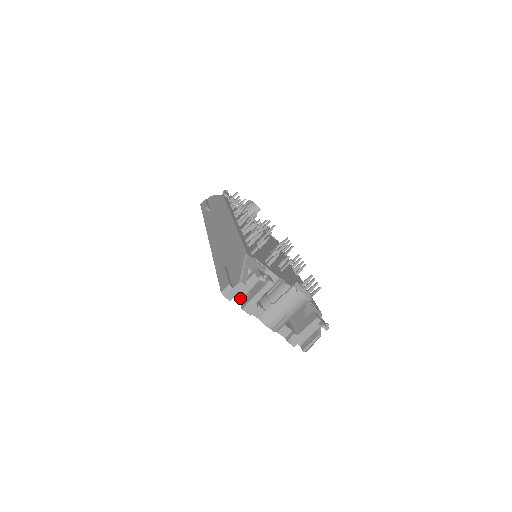
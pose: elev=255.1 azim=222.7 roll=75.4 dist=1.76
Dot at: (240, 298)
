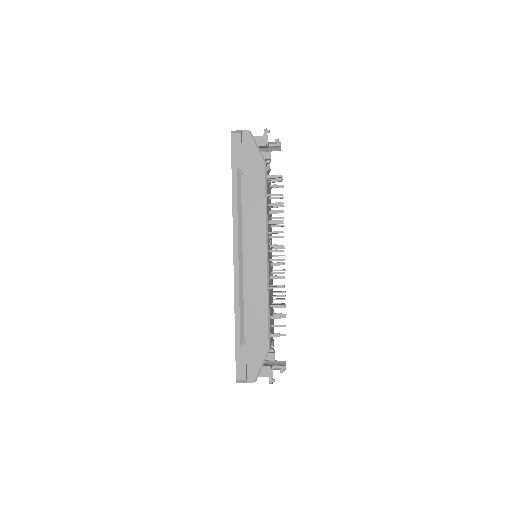
Dot at: occluded
